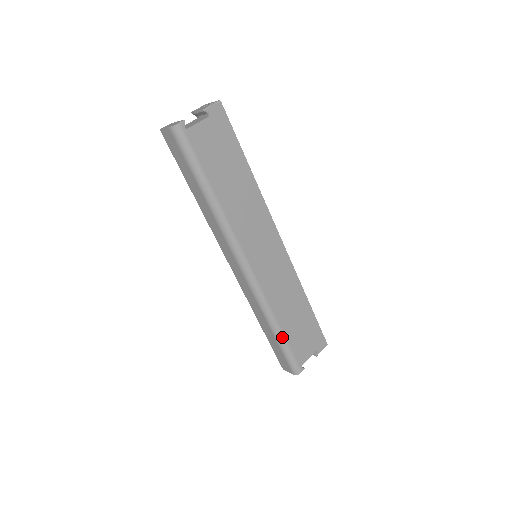
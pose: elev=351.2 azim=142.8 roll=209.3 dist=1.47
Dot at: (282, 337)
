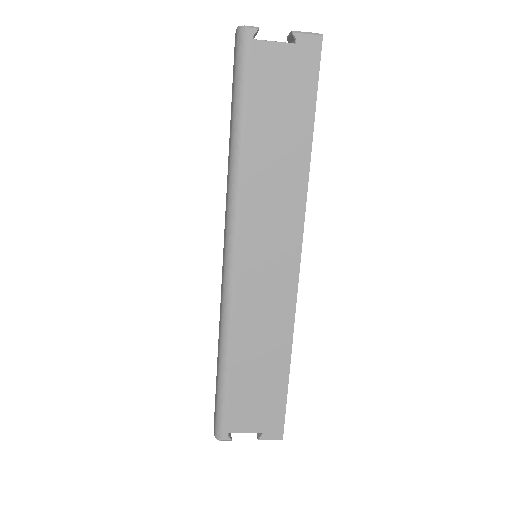
Dot at: (225, 376)
